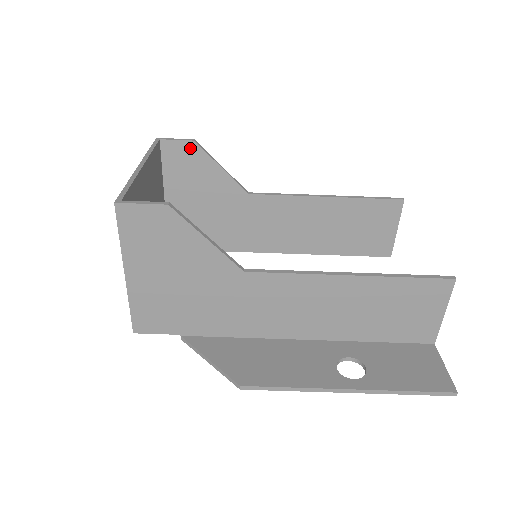
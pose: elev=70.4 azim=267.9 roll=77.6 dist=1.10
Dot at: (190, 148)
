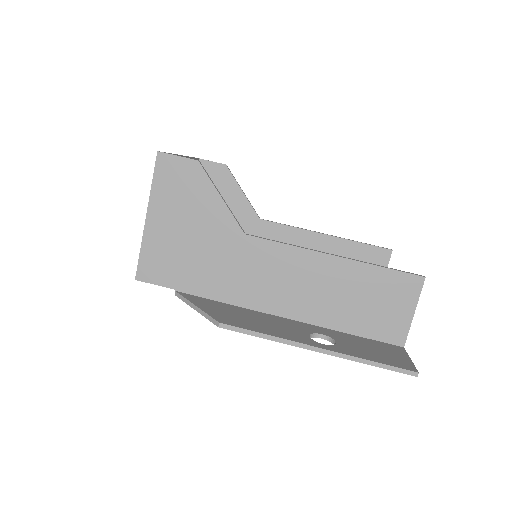
Dot at: (221, 170)
